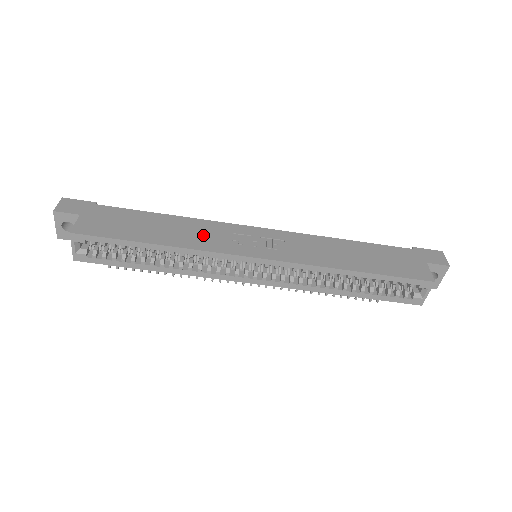
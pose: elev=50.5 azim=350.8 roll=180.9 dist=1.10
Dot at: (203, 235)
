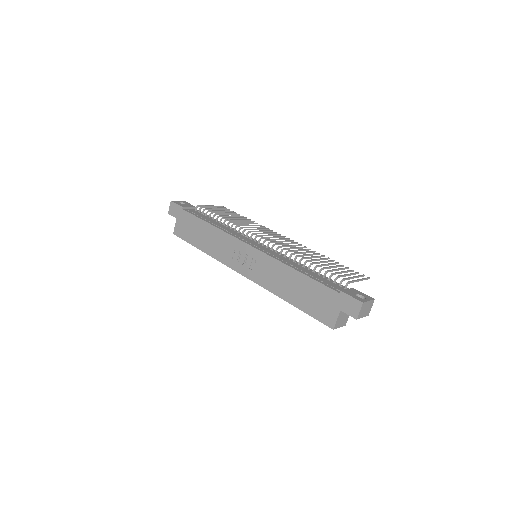
Dot at: (221, 247)
